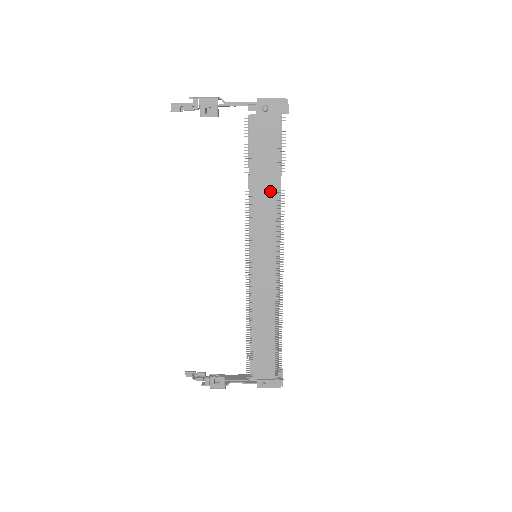
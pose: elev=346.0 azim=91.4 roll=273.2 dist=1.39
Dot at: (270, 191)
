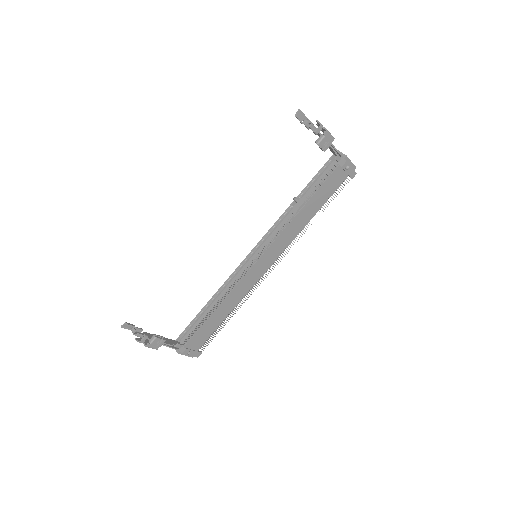
Dot at: (305, 220)
